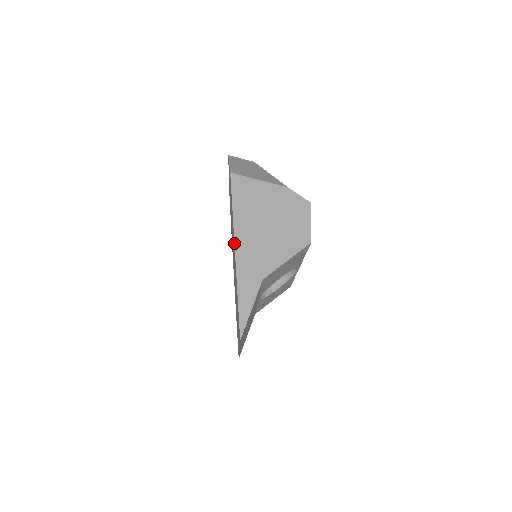
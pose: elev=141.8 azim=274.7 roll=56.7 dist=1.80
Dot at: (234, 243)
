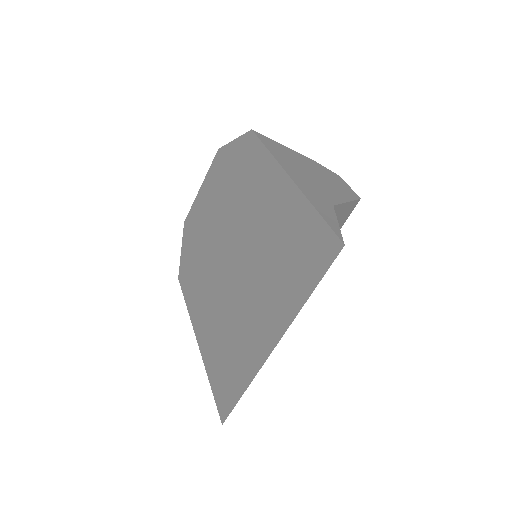
Dot at: (284, 170)
